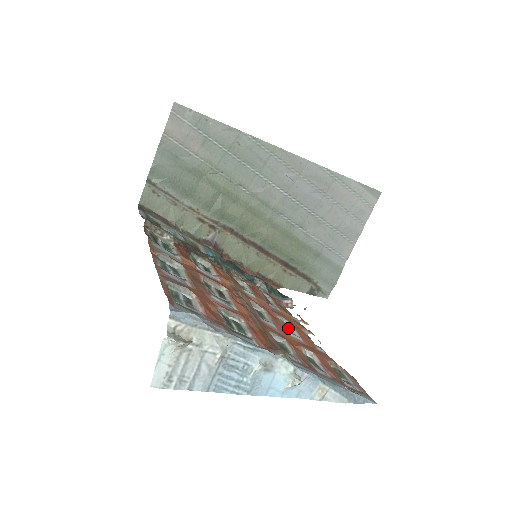
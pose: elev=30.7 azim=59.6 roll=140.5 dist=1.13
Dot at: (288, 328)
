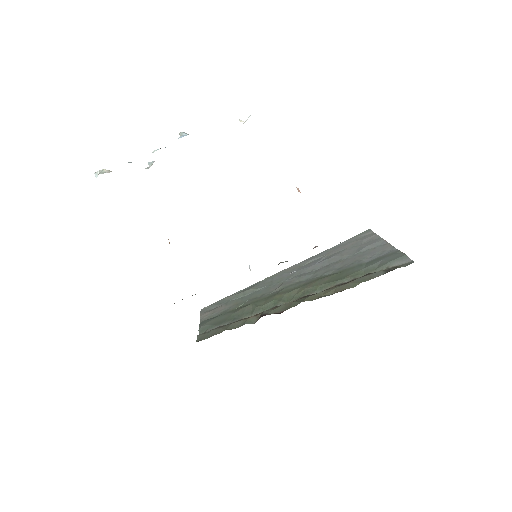
Dot at: occluded
